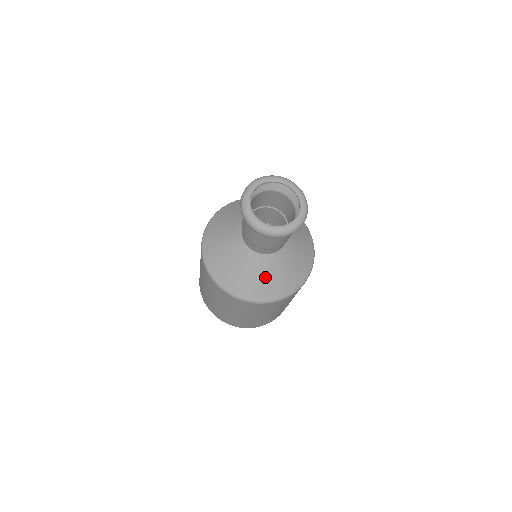
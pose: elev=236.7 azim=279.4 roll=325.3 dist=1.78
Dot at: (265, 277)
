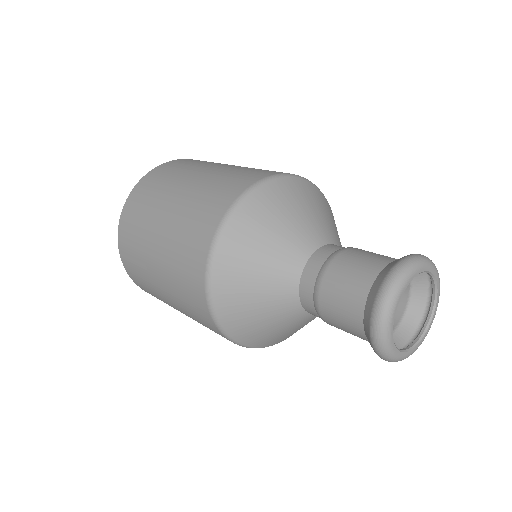
Dot at: (285, 331)
